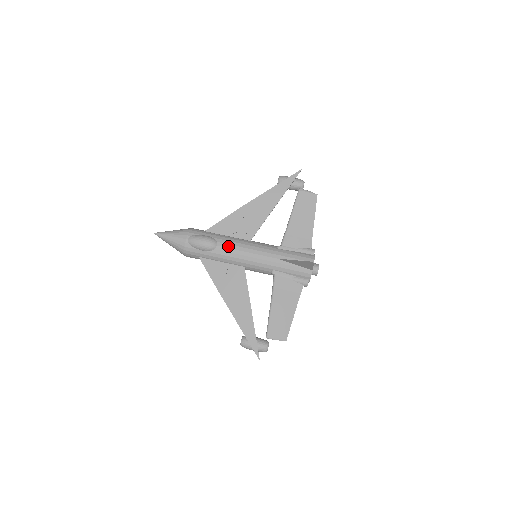
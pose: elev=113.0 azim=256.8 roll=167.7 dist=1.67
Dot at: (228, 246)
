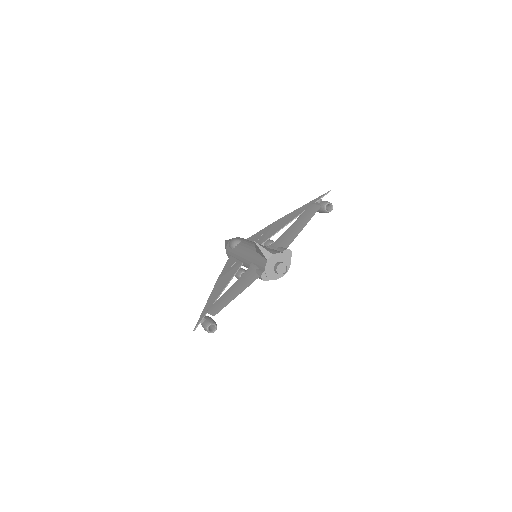
Dot at: (242, 244)
